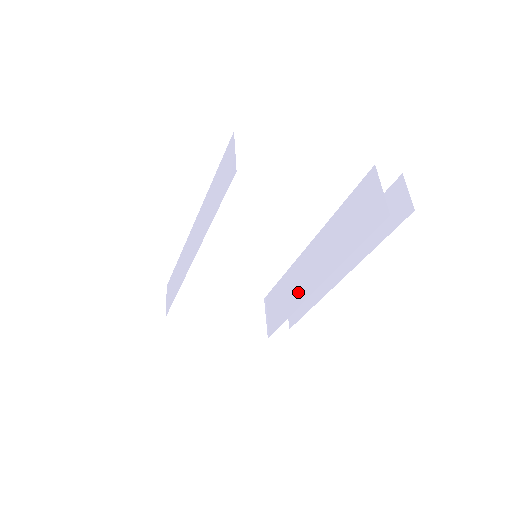
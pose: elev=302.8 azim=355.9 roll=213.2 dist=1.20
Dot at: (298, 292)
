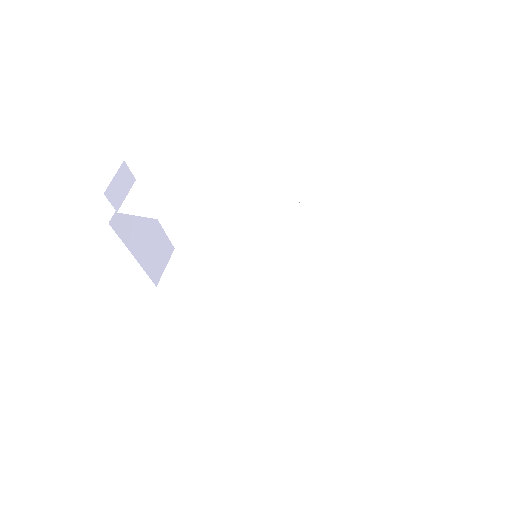
Dot at: (232, 290)
